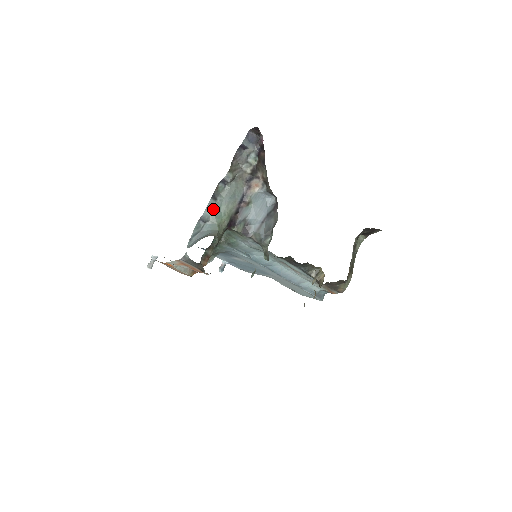
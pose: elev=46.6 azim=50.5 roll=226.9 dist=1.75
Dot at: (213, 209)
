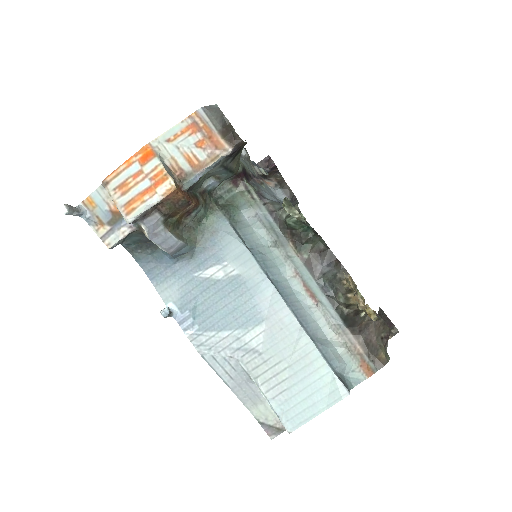
Dot at: occluded
